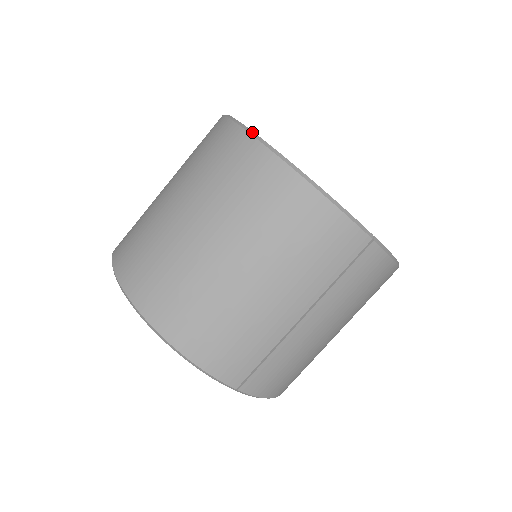
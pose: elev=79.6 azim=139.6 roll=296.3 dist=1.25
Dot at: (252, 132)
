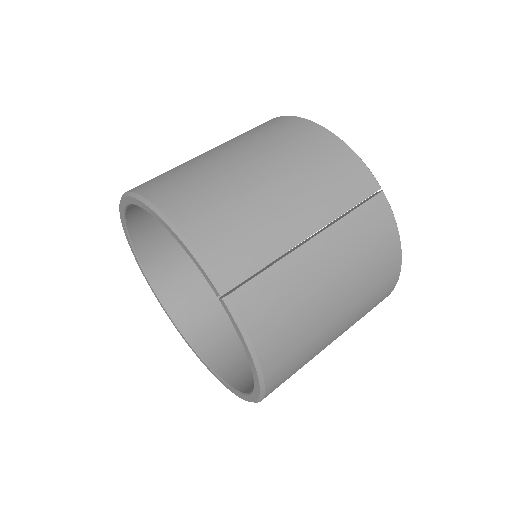
Dot at: occluded
